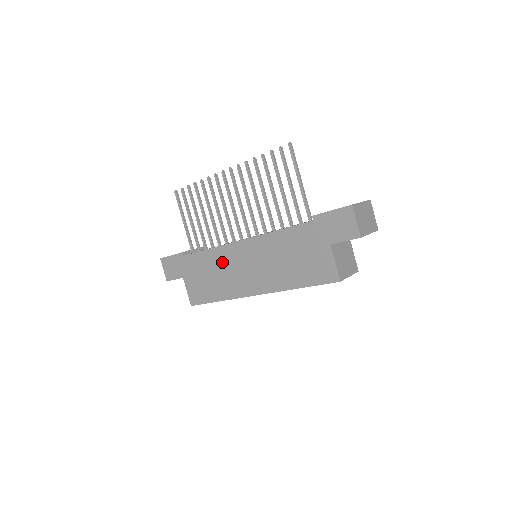
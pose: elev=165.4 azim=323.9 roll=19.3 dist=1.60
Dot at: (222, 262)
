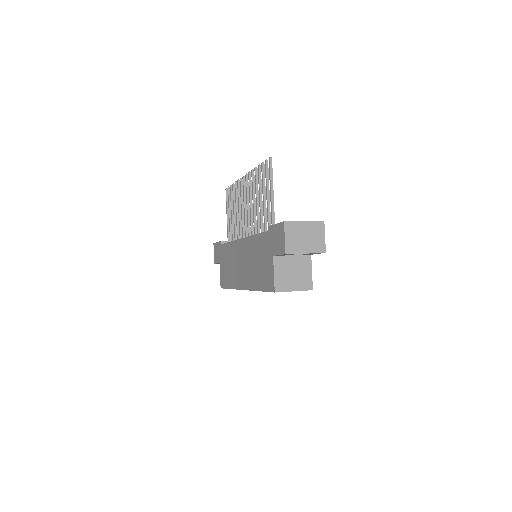
Dot at: (233, 255)
